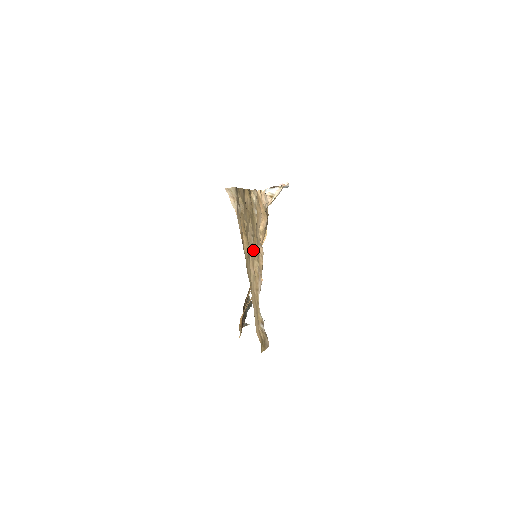
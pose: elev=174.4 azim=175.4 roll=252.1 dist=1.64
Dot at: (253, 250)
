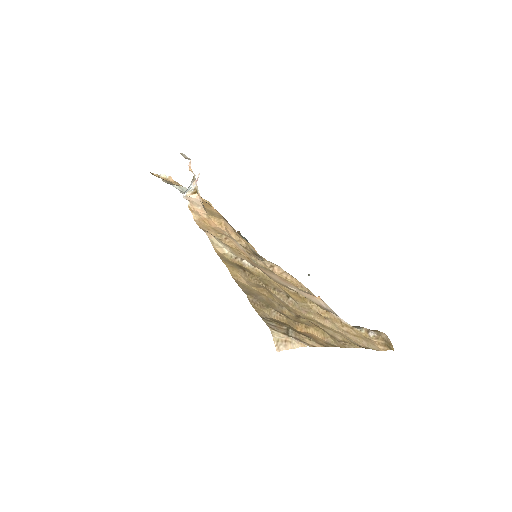
Dot at: (303, 305)
